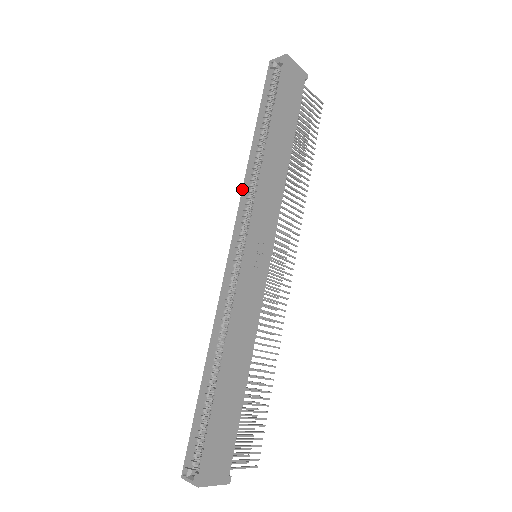
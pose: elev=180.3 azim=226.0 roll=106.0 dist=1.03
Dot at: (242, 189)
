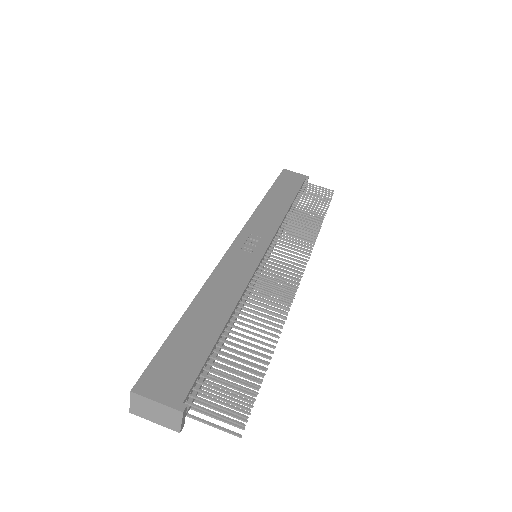
Dot at: occluded
